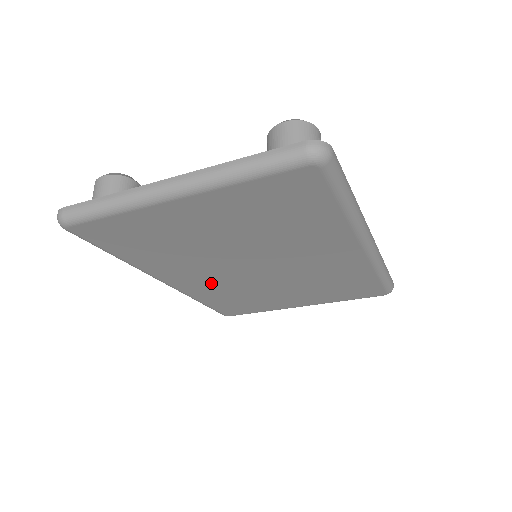
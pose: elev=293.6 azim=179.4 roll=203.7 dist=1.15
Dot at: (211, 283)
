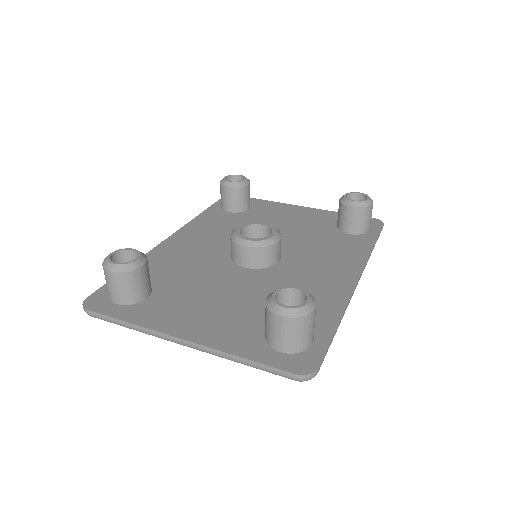
Dot at: occluded
